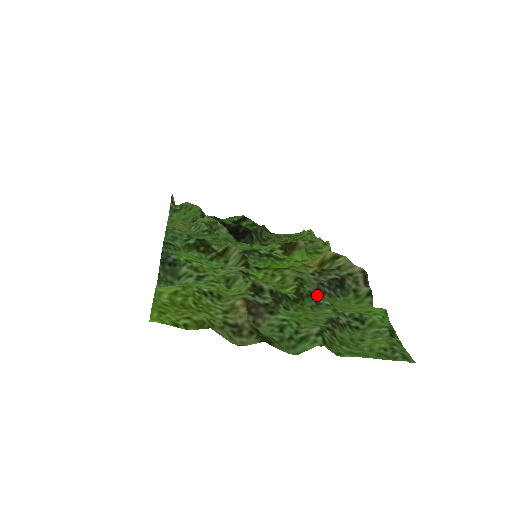
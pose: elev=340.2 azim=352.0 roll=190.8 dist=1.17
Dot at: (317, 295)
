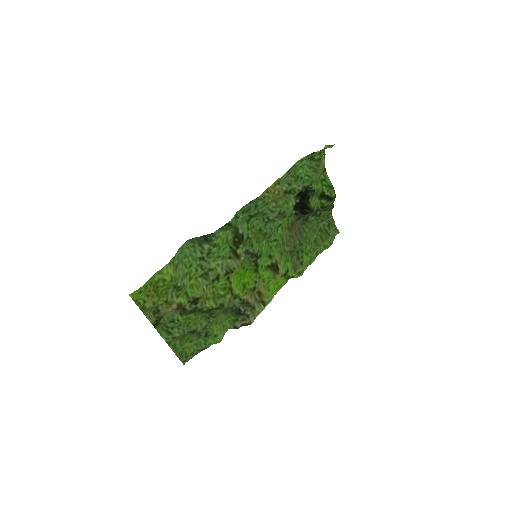
Dot at: (215, 316)
